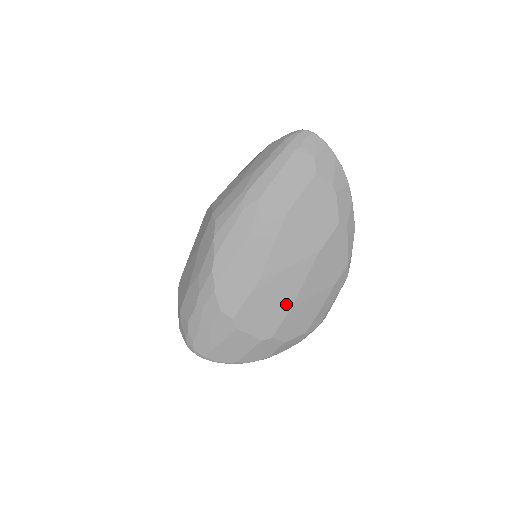
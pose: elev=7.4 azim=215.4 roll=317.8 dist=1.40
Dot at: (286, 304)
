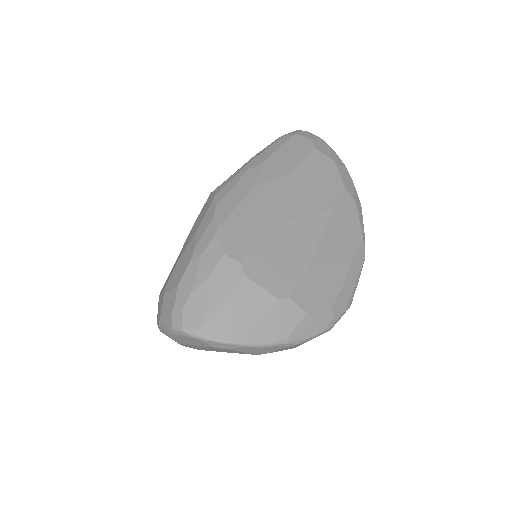
Dot at: (303, 259)
